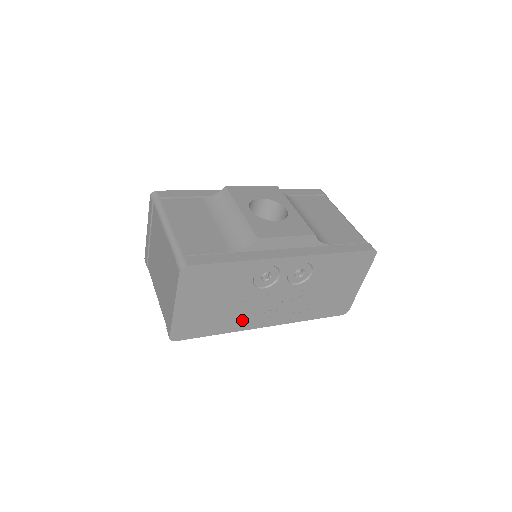
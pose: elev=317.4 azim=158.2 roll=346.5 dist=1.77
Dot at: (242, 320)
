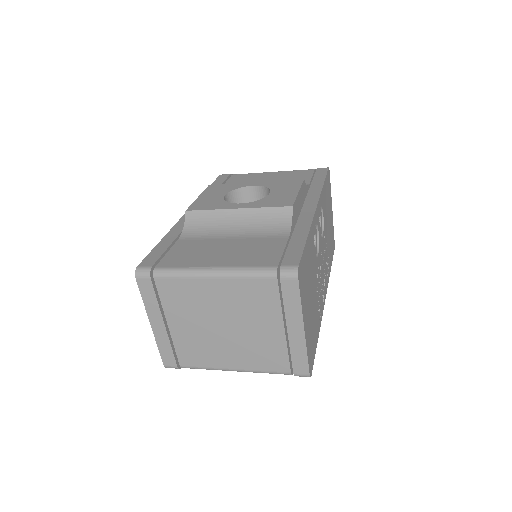
Dot at: (320, 305)
